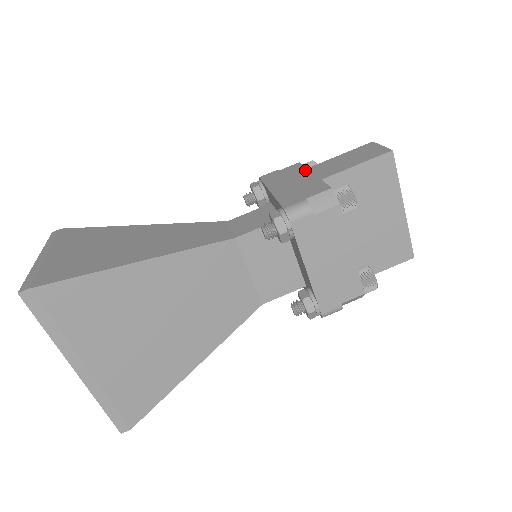
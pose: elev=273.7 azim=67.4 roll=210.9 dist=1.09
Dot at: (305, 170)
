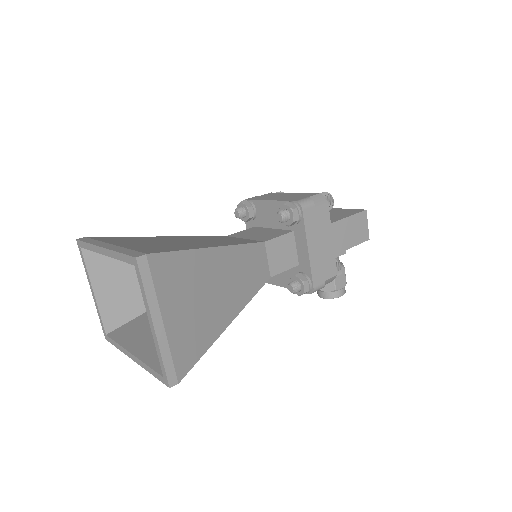
Dot at: occluded
